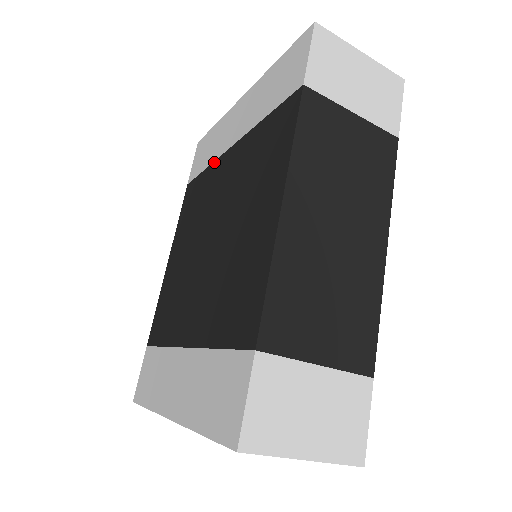
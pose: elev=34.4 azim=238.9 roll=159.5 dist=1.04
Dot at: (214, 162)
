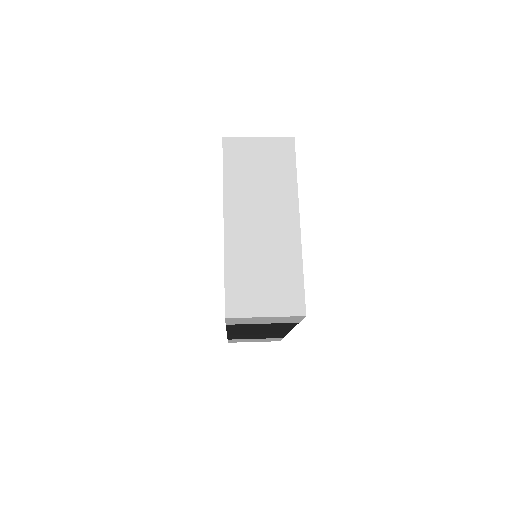
Dot at: occluded
